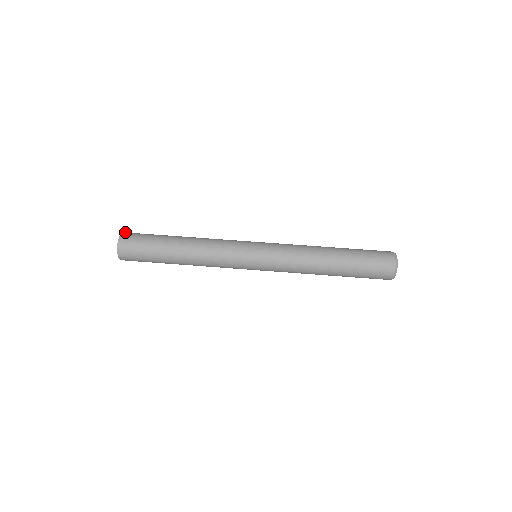
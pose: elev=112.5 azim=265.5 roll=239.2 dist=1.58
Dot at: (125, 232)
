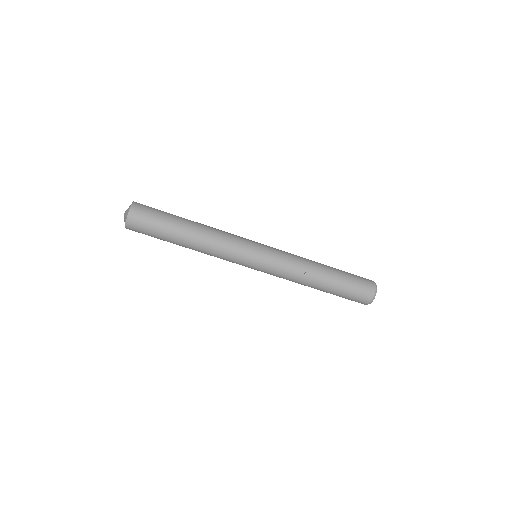
Dot at: (131, 212)
